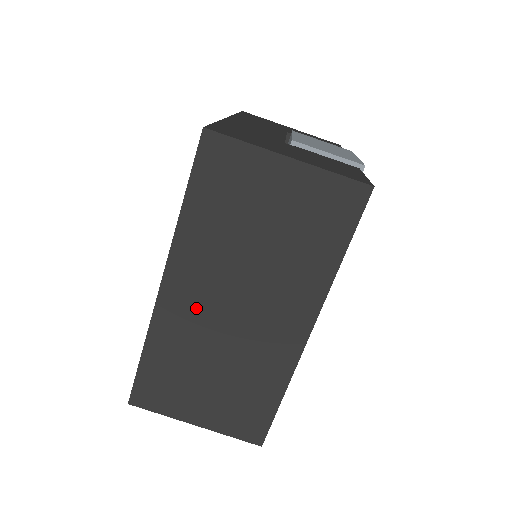
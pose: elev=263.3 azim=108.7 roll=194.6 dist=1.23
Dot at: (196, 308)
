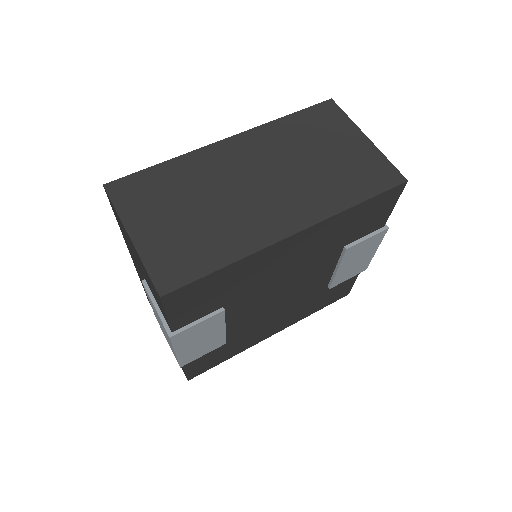
Dot at: (232, 165)
